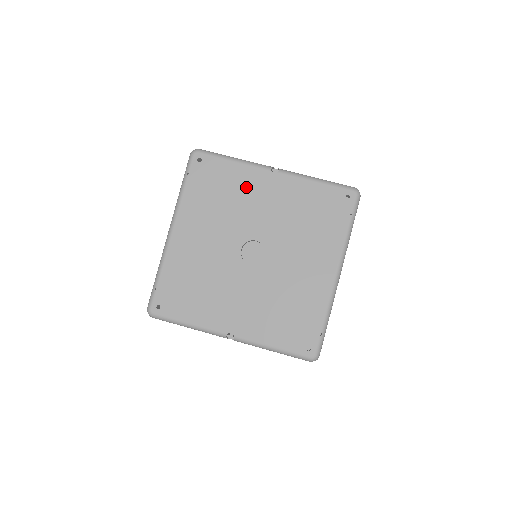
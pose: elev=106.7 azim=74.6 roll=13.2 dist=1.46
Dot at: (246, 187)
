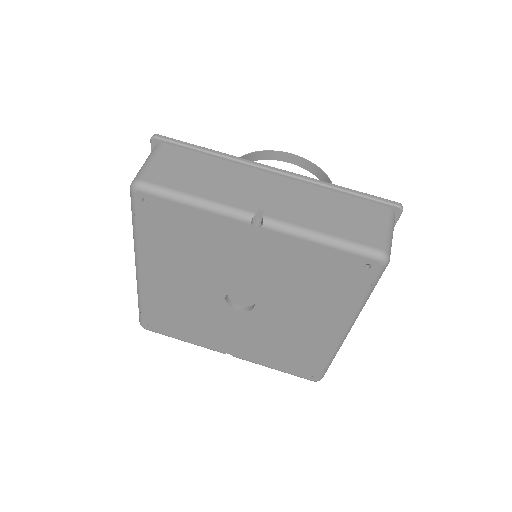
Dot at: (218, 239)
